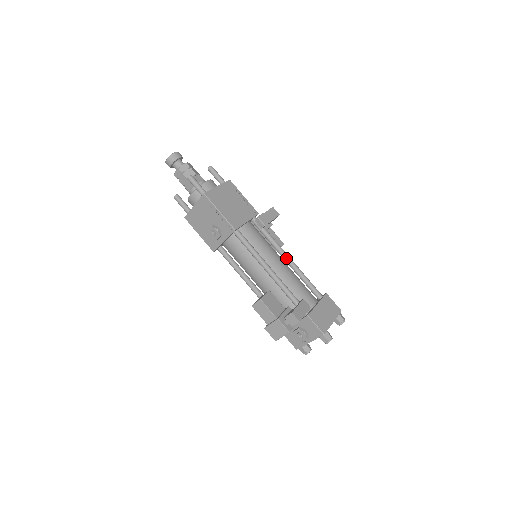
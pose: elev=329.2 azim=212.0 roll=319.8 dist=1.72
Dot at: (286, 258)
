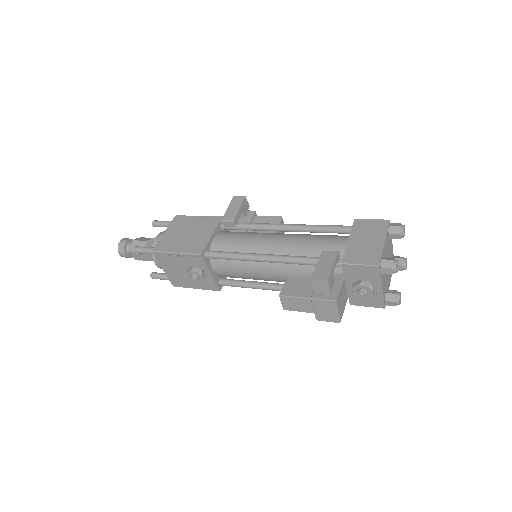
Dot at: (281, 229)
